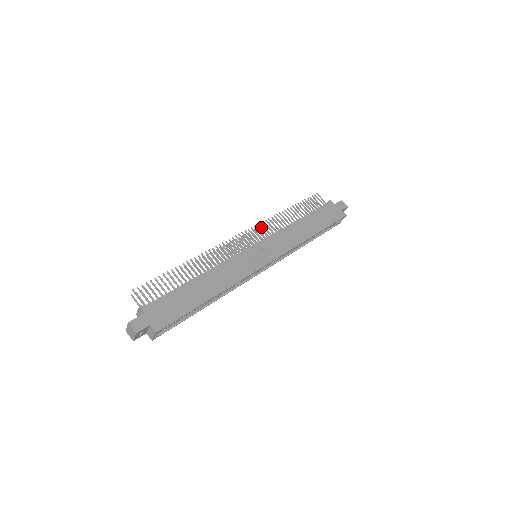
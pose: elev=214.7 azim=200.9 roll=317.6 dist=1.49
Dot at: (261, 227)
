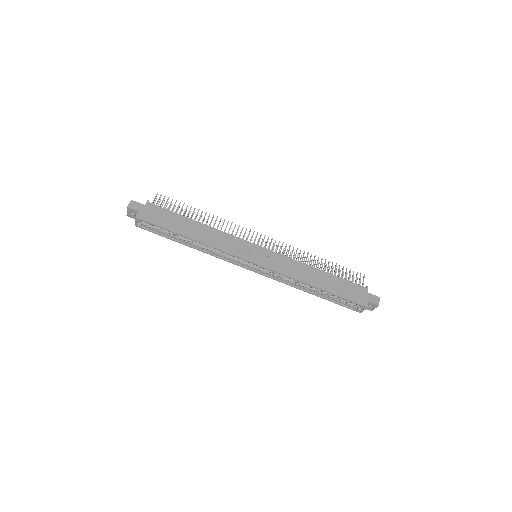
Dot at: occluded
